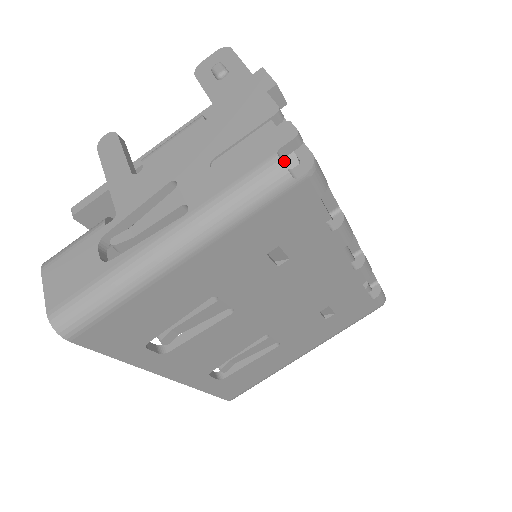
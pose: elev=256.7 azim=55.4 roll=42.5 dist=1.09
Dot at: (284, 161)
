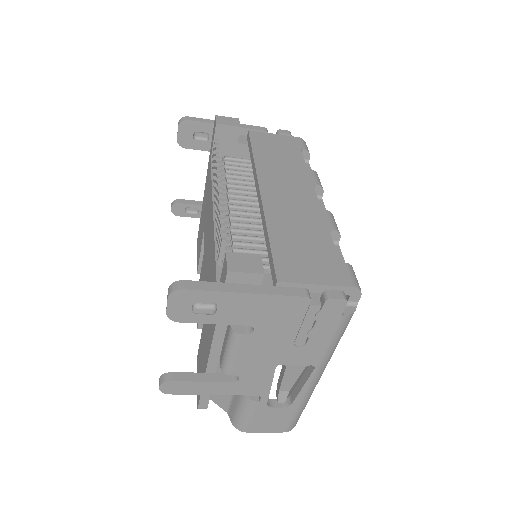
Dot at: occluded
